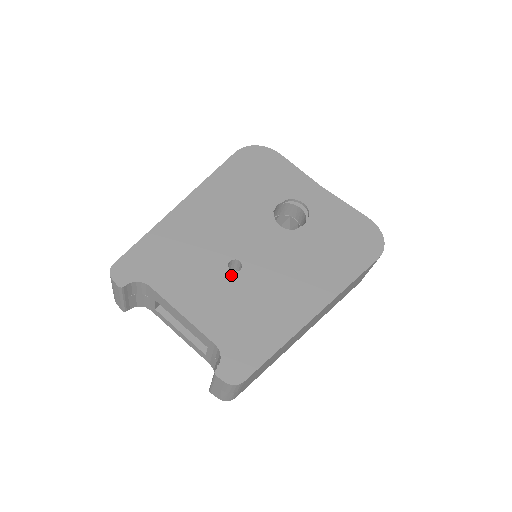
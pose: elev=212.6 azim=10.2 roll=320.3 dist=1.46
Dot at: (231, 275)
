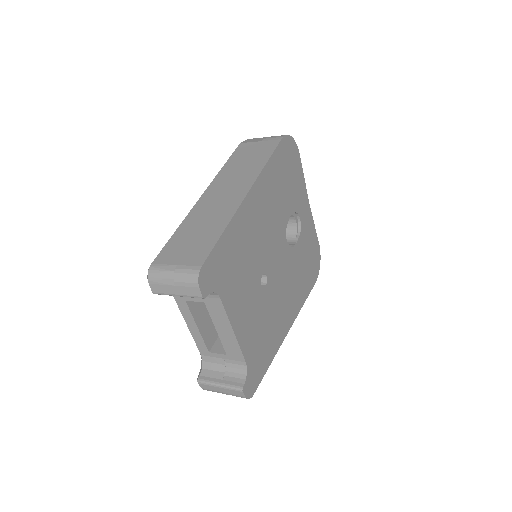
Dot at: (261, 291)
